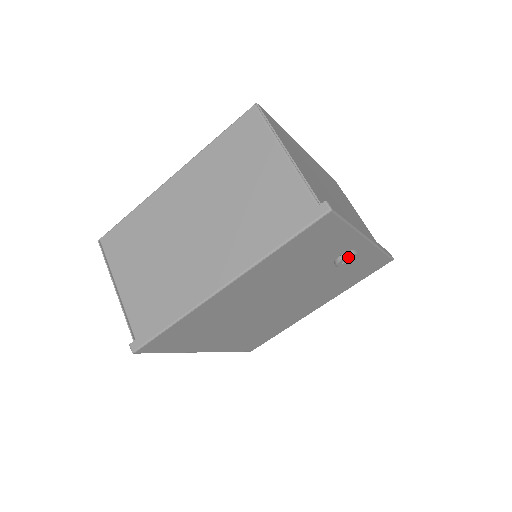
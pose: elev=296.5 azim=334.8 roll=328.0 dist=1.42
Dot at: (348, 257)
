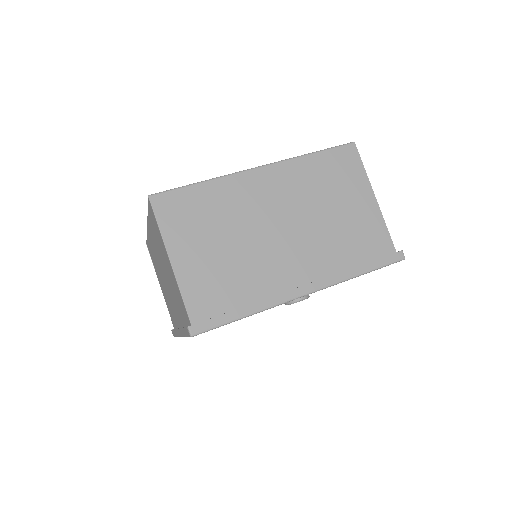
Dot at: occluded
